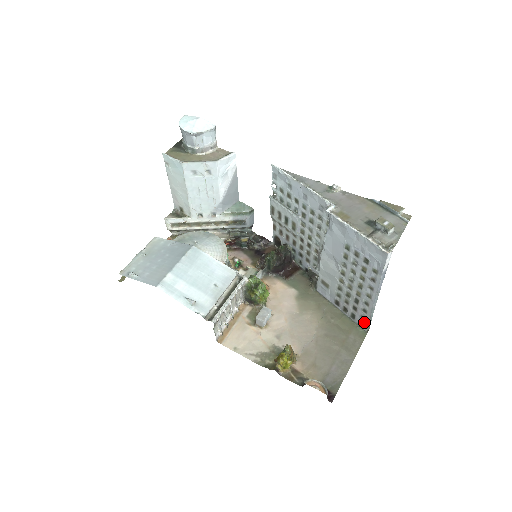
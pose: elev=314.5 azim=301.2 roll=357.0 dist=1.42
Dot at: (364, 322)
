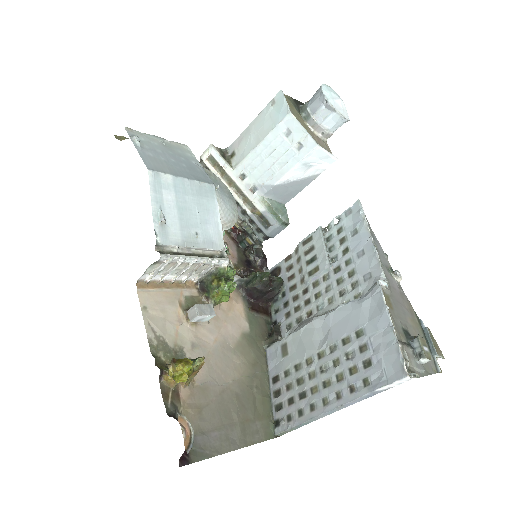
Dot at: (285, 423)
